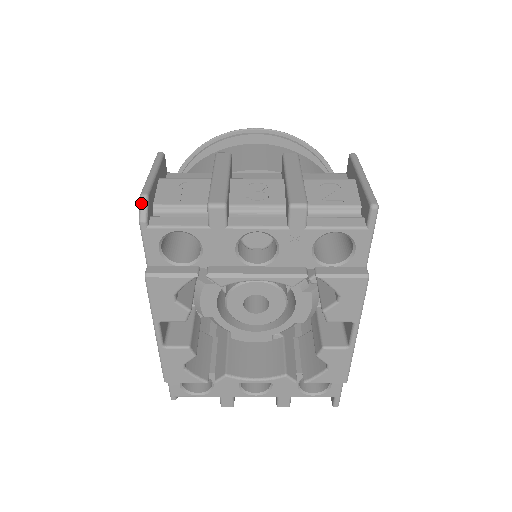
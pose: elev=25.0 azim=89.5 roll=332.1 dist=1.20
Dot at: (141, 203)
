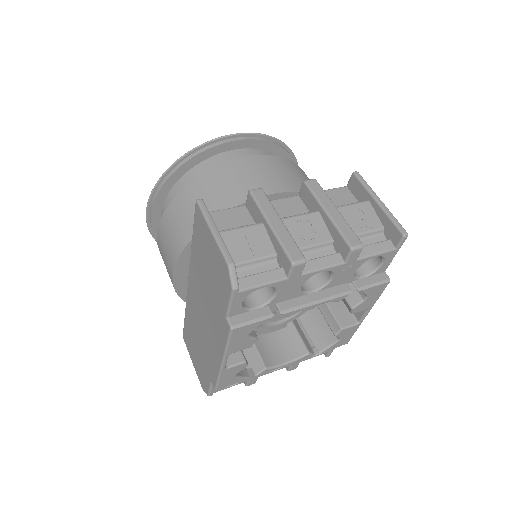
Dot at: (231, 273)
